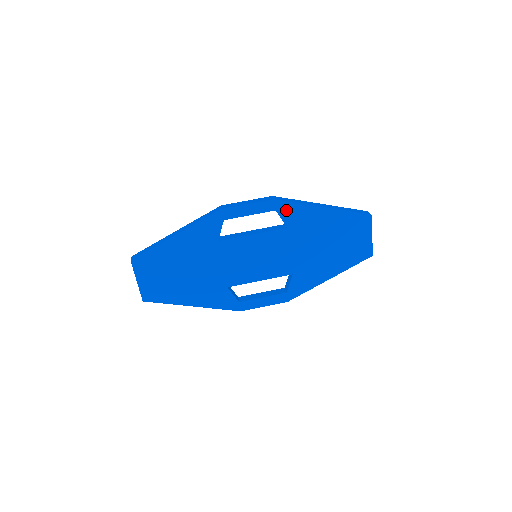
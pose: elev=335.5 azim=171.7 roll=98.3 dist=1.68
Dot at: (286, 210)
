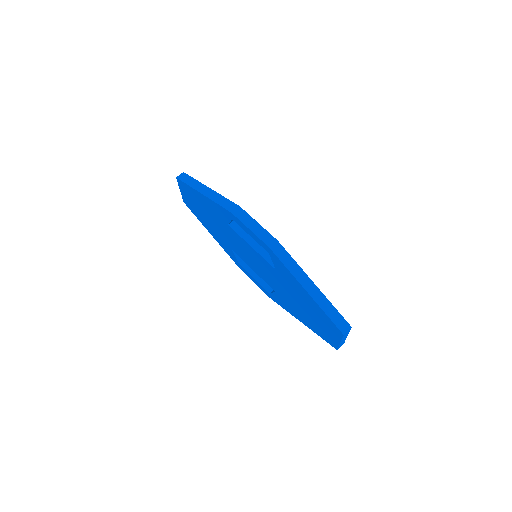
Dot at: (277, 261)
